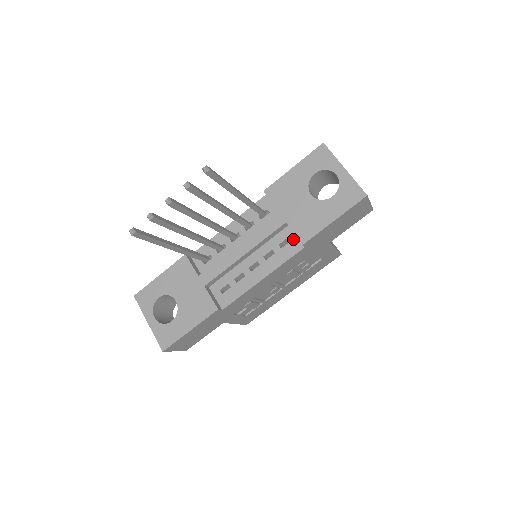
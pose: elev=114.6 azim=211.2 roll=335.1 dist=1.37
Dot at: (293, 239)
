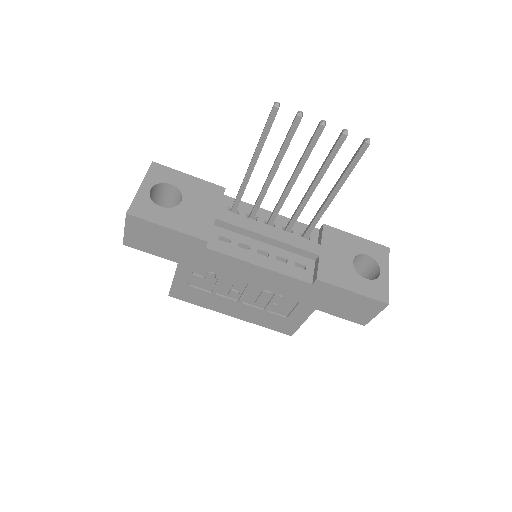
Dot at: (309, 271)
